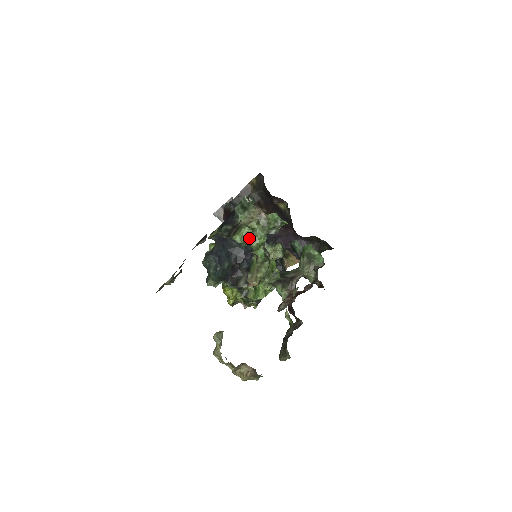
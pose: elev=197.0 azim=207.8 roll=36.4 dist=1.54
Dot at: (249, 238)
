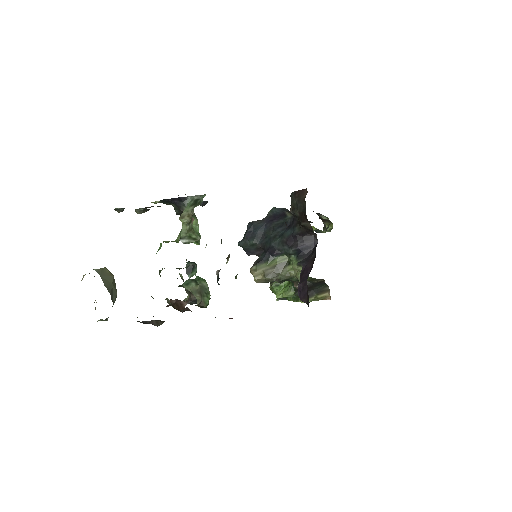
Dot at: occluded
